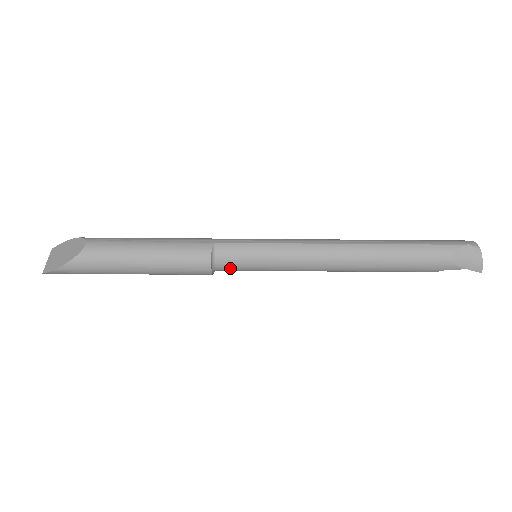
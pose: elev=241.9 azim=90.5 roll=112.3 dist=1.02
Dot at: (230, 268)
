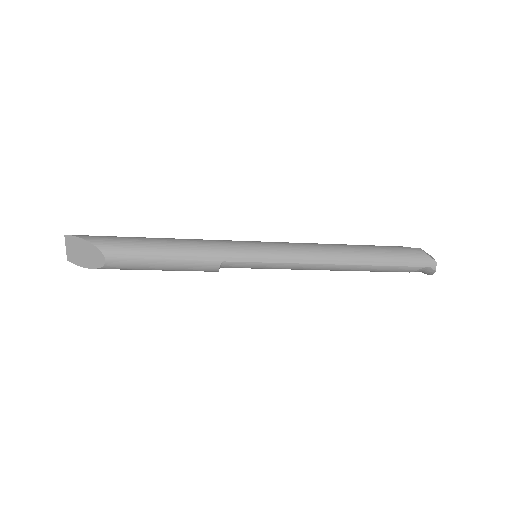
Dot at: occluded
